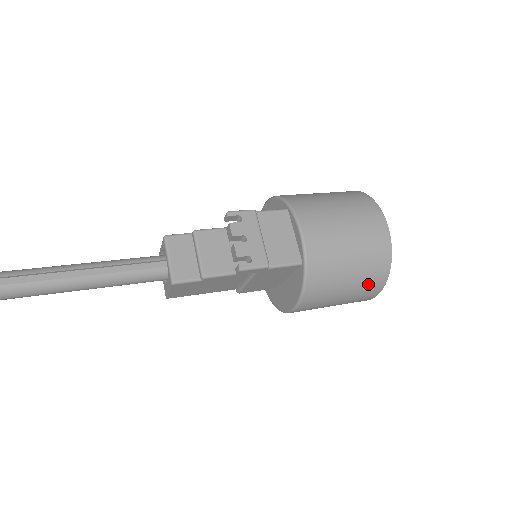
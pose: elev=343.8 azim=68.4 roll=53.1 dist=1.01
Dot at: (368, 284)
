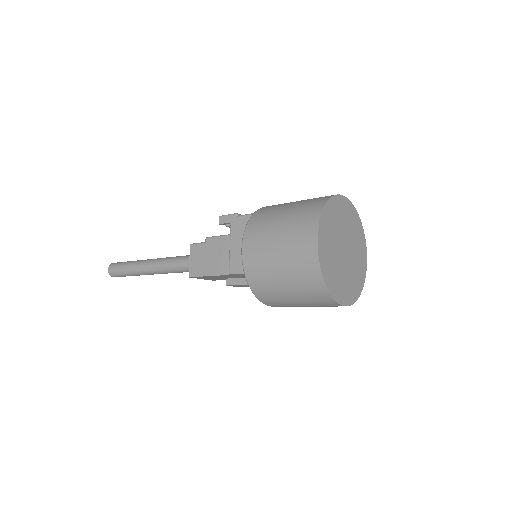
Dot at: (303, 215)
